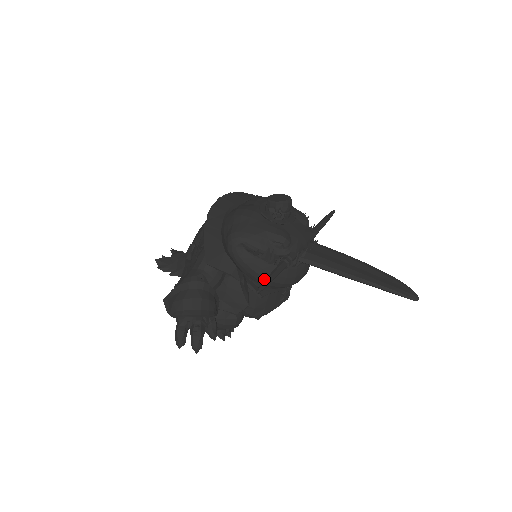
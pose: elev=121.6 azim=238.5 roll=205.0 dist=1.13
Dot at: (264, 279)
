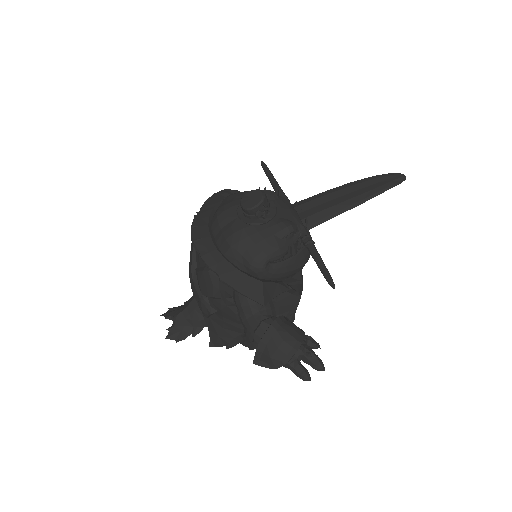
Dot at: (298, 269)
